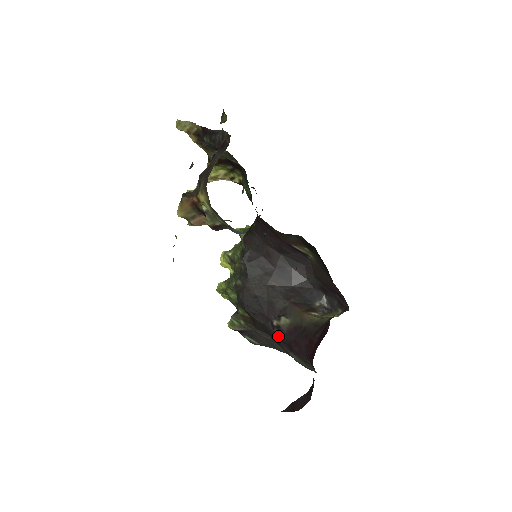
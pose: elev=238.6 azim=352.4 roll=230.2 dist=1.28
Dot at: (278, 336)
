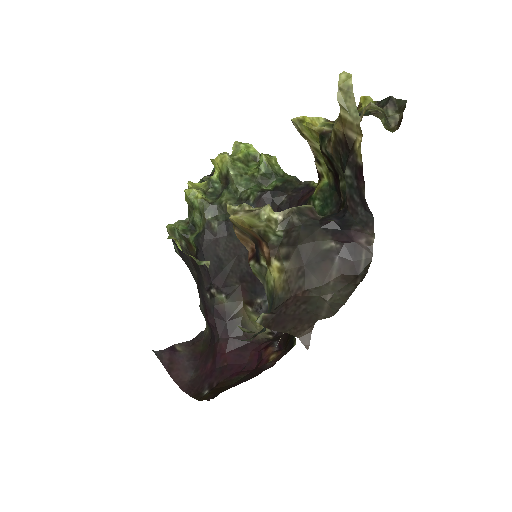
Dot at: (205, 295)
